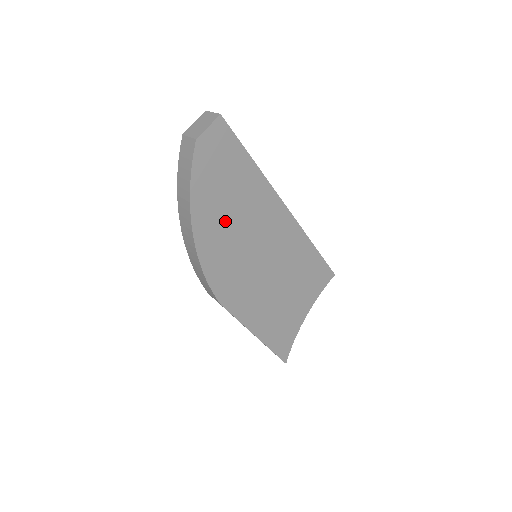
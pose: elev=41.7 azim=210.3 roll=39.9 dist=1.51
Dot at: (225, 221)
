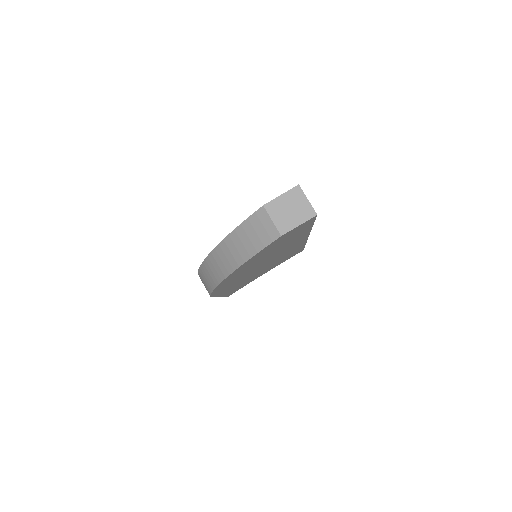
Dot at: (256, 263)
